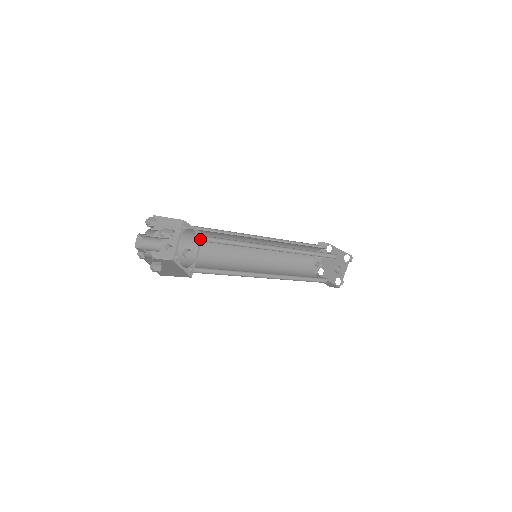
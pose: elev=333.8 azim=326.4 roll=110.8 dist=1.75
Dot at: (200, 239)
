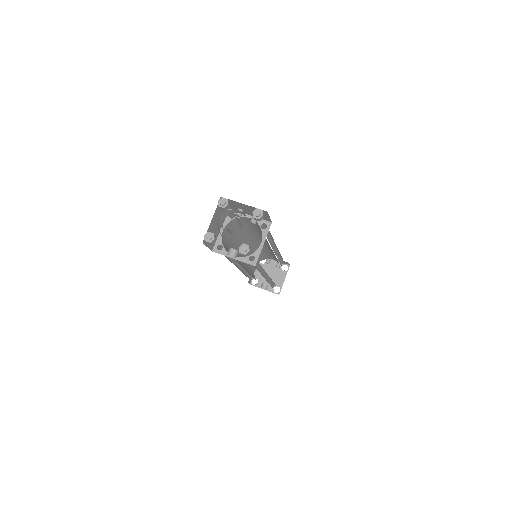
Dot at: (252, 256)
